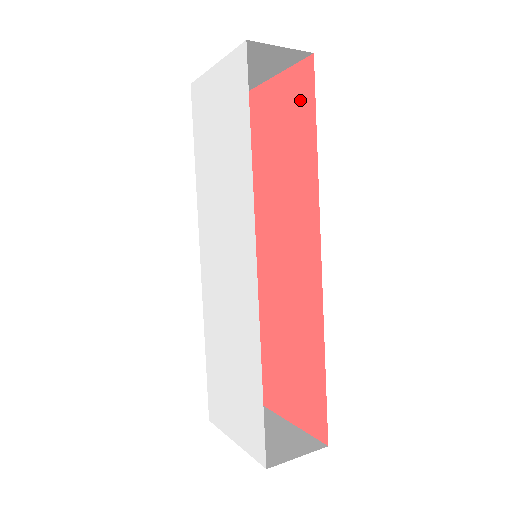
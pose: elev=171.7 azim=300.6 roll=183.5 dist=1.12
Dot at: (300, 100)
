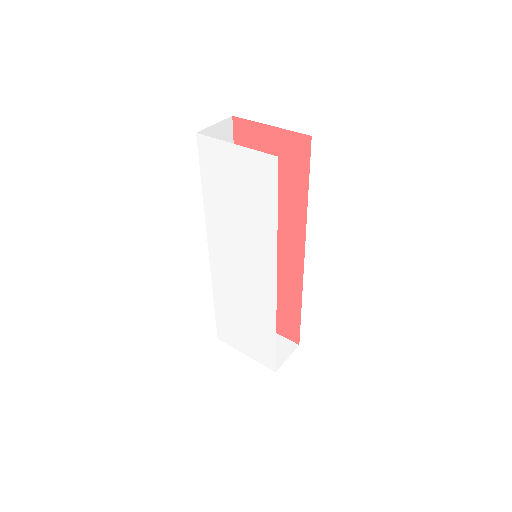
Dot at: (294, 159)
